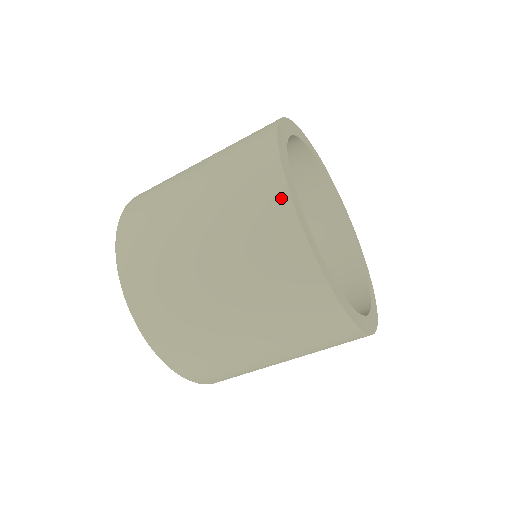
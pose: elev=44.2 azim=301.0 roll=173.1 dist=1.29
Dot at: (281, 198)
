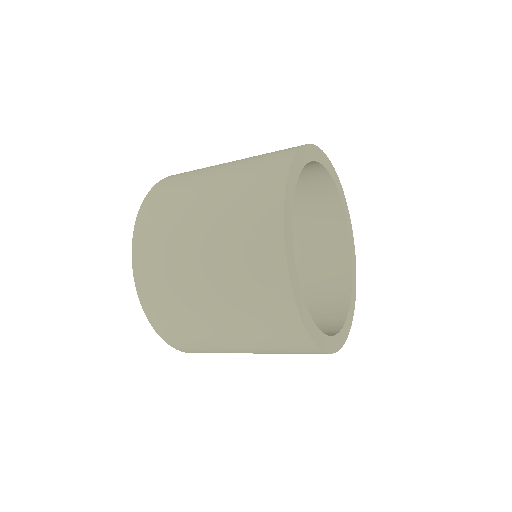
Dot at: (276, 243)
